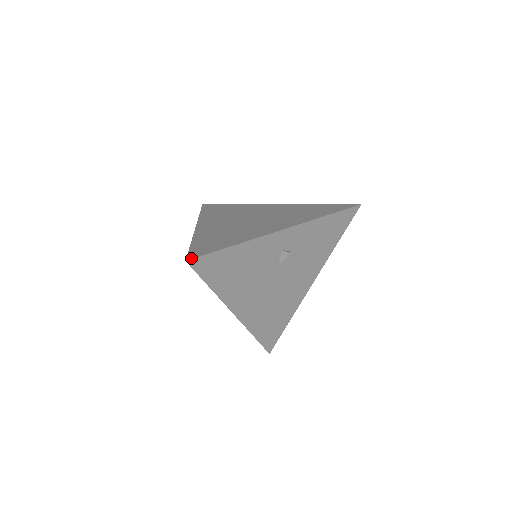
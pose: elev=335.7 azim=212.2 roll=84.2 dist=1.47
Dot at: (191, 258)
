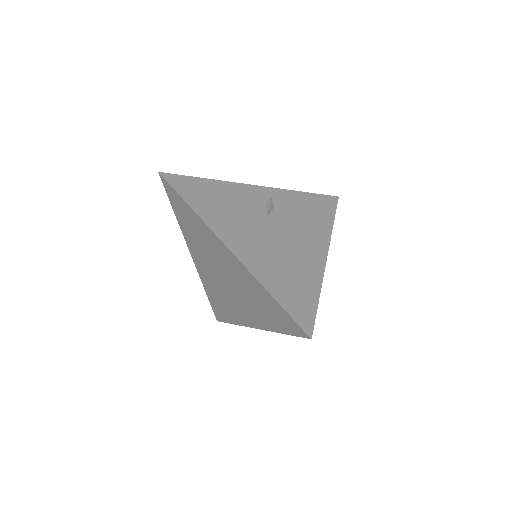
Dot at: (164, 174)
